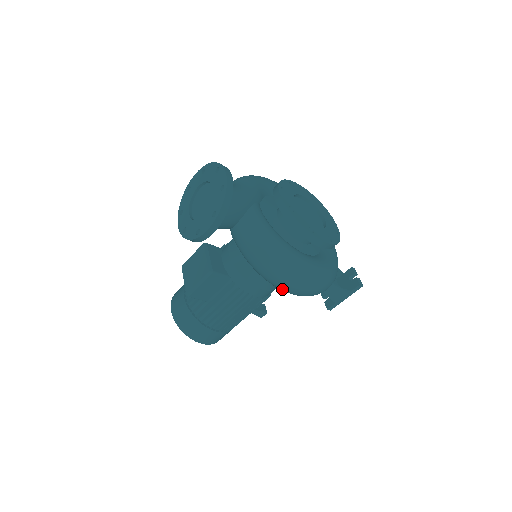
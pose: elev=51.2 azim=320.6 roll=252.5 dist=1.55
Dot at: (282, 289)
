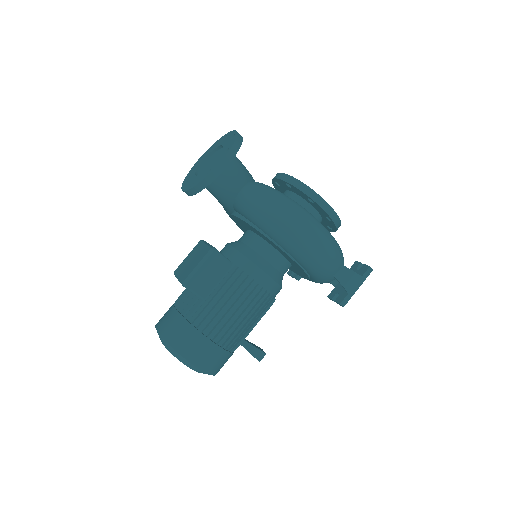
Dot at: (295, 244)
